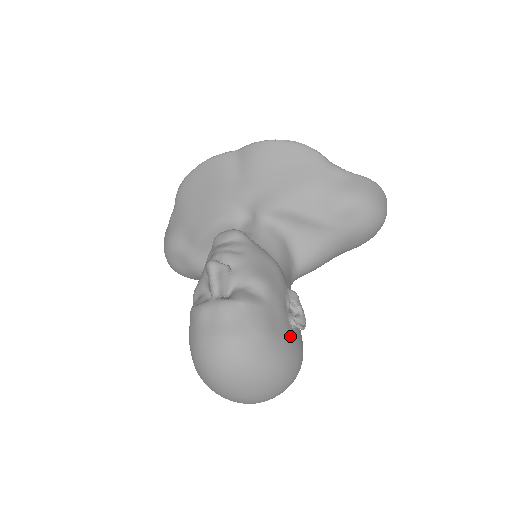
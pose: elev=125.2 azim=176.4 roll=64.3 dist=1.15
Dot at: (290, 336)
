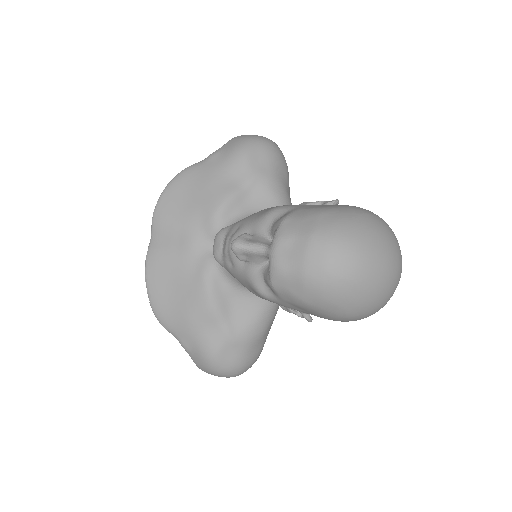
Dot at: occluded
